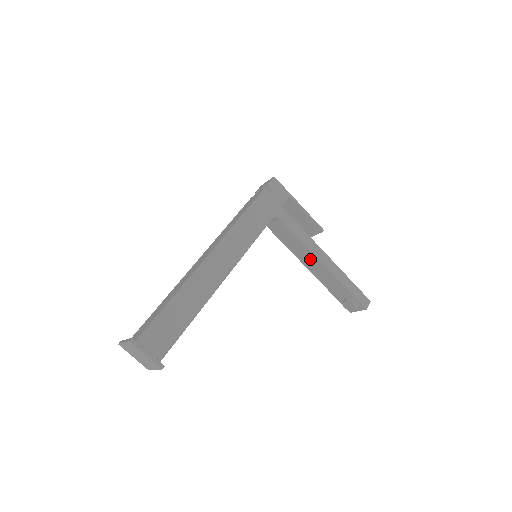
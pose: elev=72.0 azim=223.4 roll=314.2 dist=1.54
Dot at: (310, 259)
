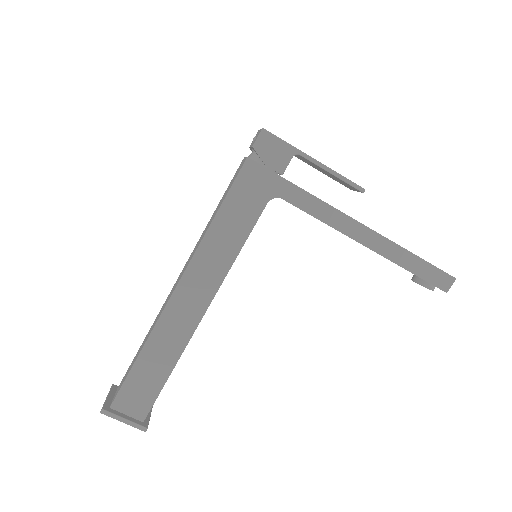
Dot at: occluded
